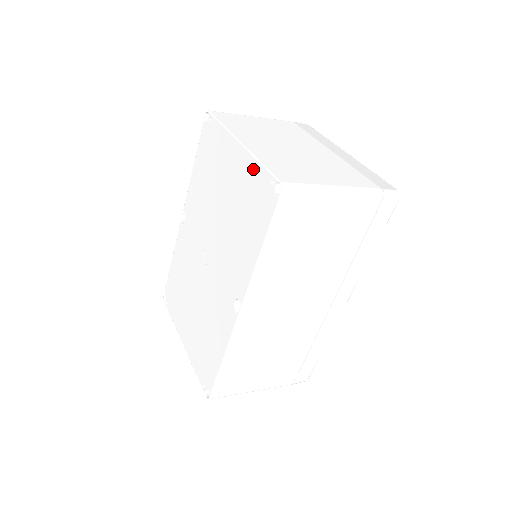
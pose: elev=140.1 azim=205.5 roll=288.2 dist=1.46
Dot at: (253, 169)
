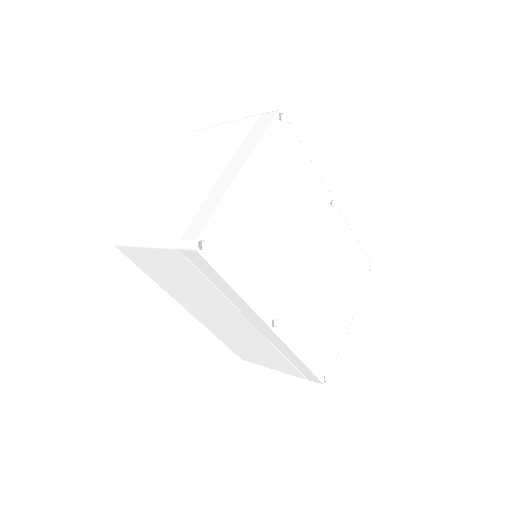
Dot at: occluded
